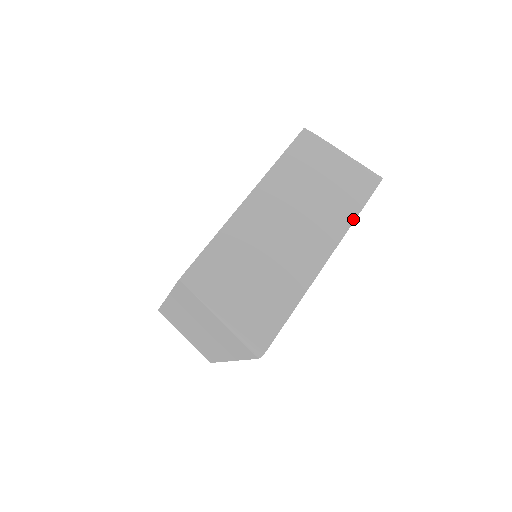
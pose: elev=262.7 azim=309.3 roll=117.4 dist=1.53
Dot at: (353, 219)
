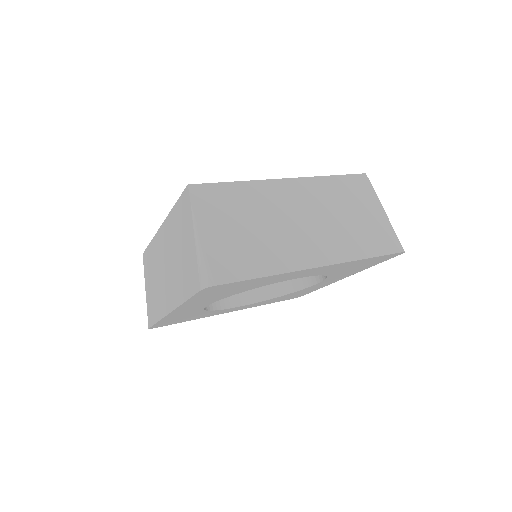
Dot at: (359, 258)
